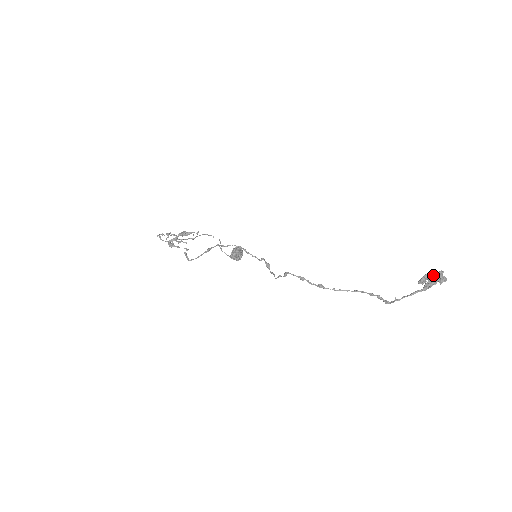
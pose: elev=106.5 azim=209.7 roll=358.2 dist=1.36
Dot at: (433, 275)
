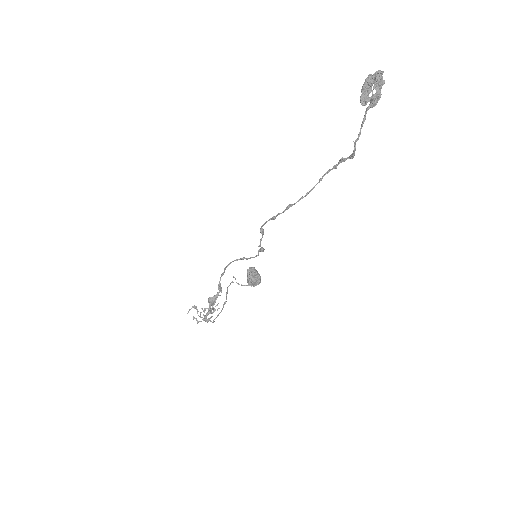
Dot at: occluded
